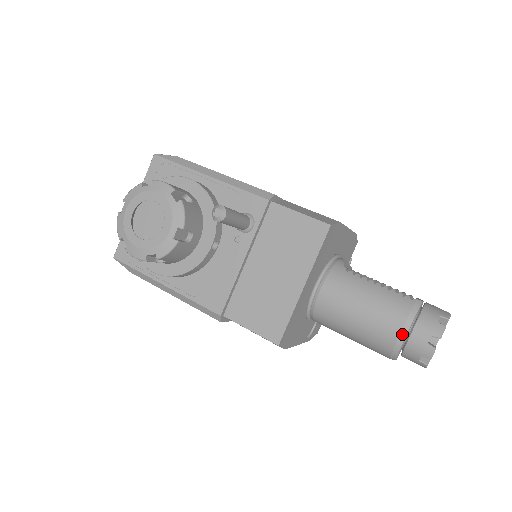
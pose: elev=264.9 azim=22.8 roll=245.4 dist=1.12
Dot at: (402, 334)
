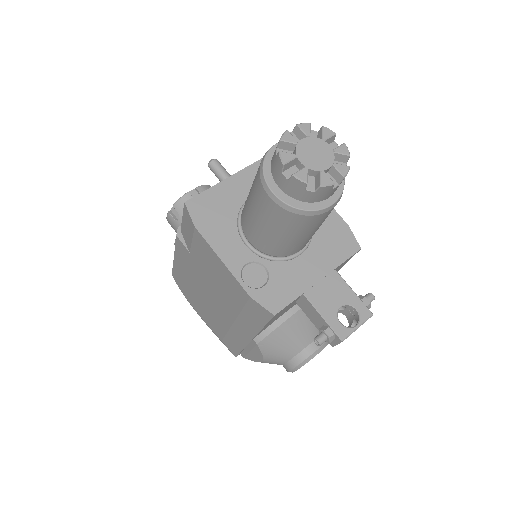
Dot at: (271, 147)
